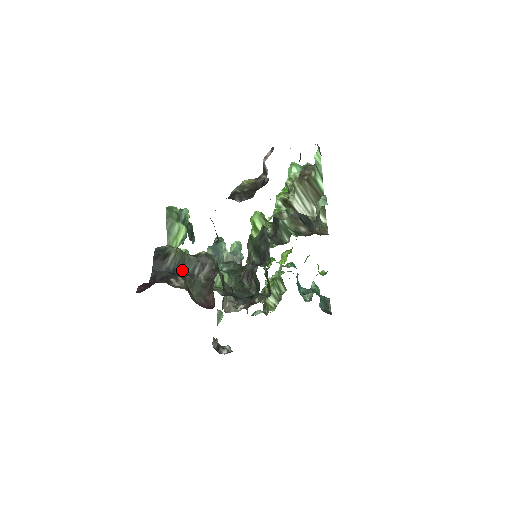
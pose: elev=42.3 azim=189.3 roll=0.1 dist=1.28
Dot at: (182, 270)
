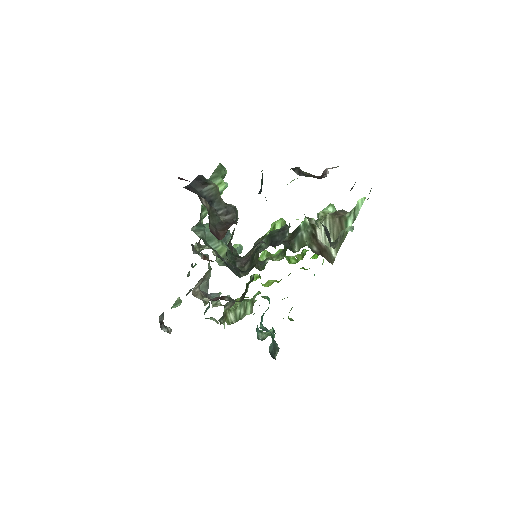
Dot at: (210, 203)
